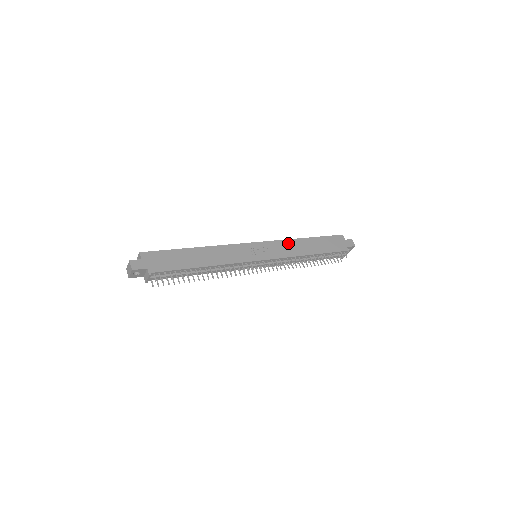
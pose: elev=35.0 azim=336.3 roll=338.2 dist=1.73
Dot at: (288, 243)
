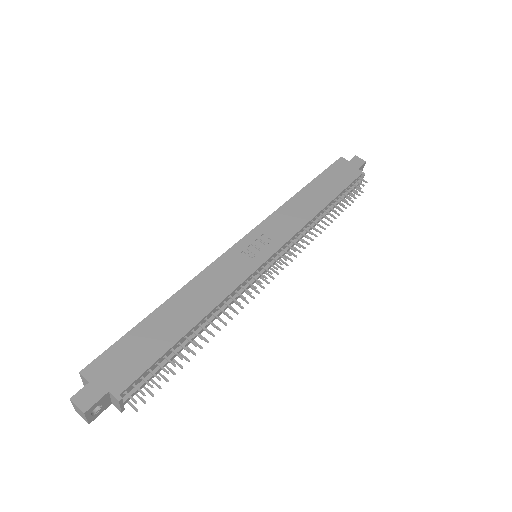
Dot at: (286, 210)
